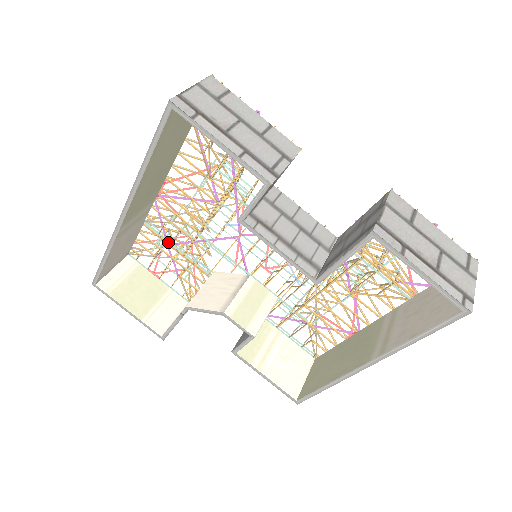
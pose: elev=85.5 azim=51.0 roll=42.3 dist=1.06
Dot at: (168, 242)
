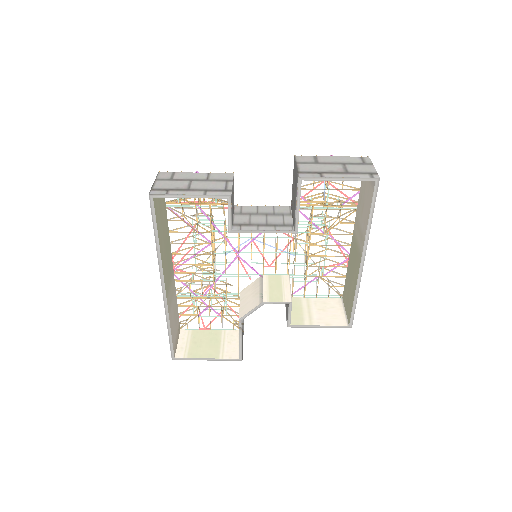
Dot at: (199, 297)
